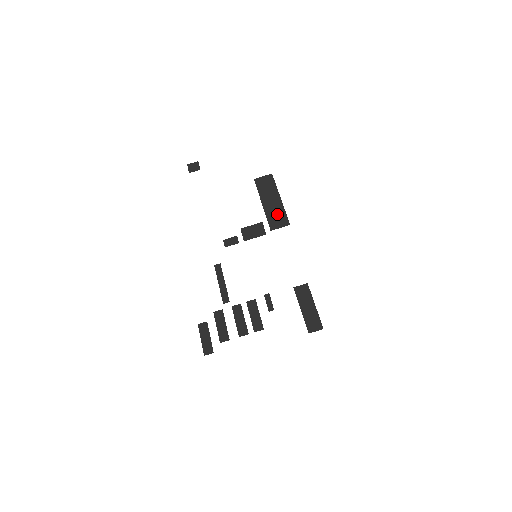
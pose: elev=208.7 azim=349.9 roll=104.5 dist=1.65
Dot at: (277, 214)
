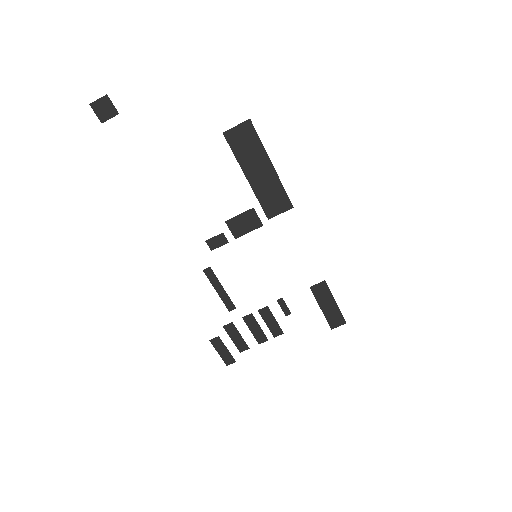
Dot at: (272, 193)
